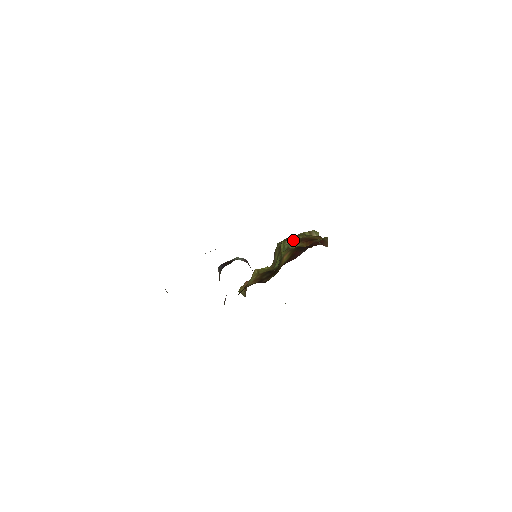
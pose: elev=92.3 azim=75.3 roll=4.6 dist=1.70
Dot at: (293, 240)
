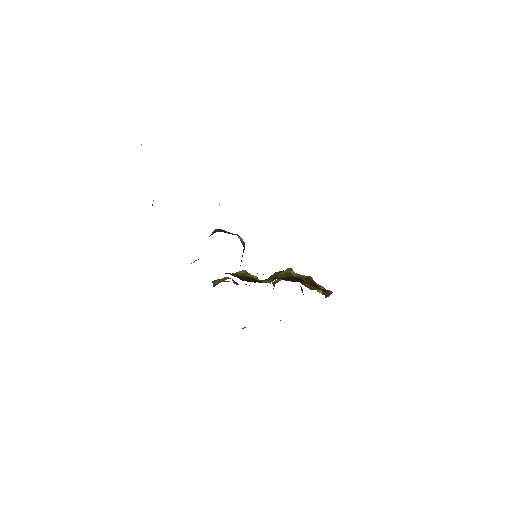
Dot at: (299, 275)
